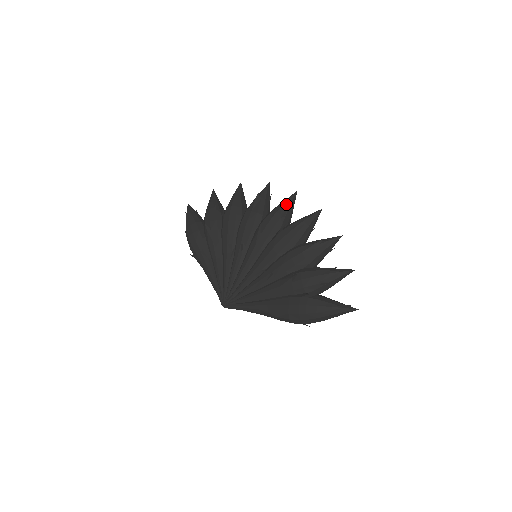
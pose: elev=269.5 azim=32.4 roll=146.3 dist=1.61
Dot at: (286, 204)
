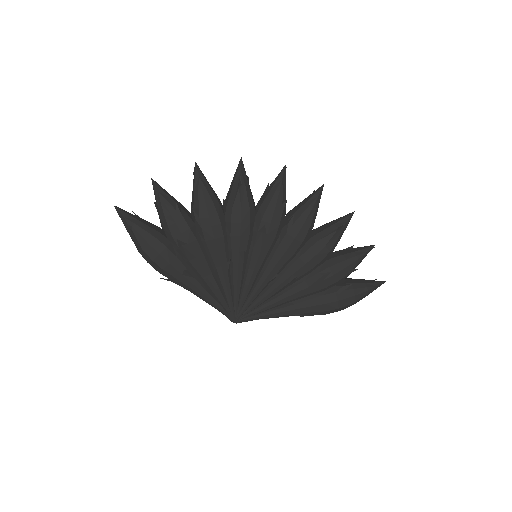
Dot at: (282, 188)
